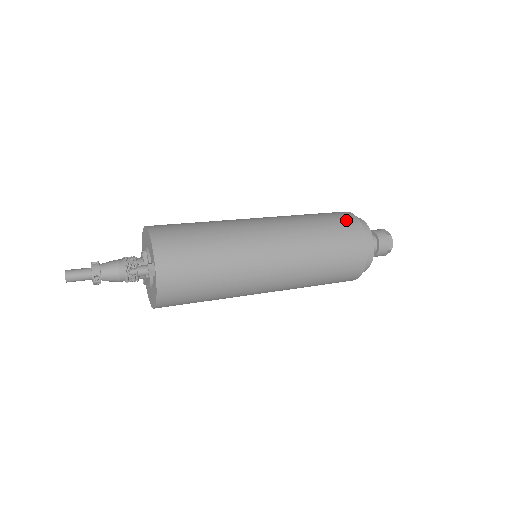
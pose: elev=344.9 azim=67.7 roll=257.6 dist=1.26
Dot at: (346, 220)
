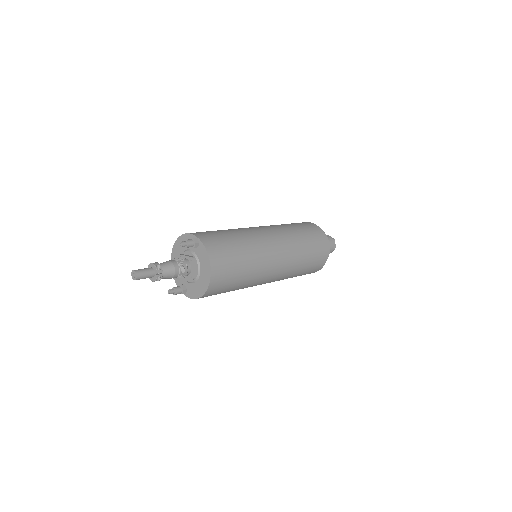
Dot at: occluded
